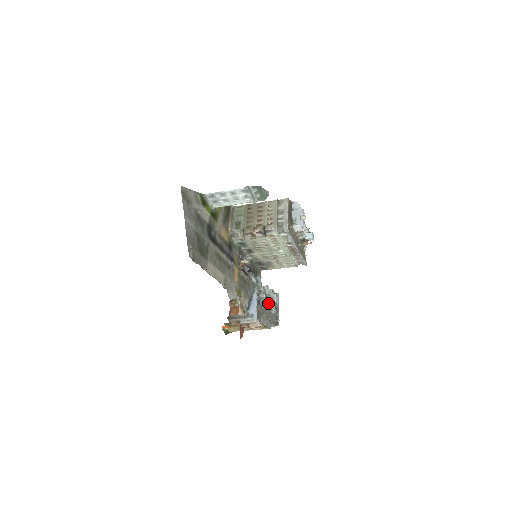
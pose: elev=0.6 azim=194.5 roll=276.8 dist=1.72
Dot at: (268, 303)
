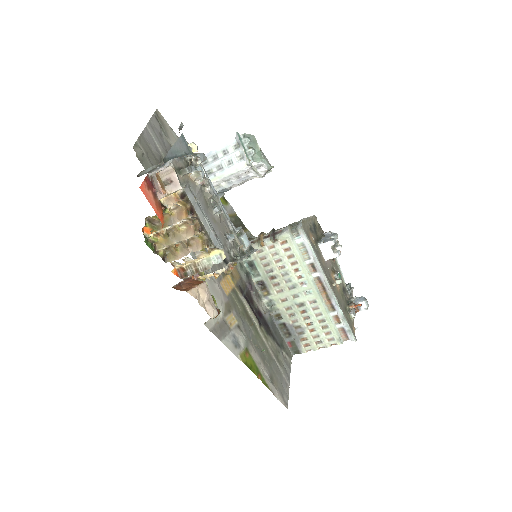
Dot at: (202, 171)
